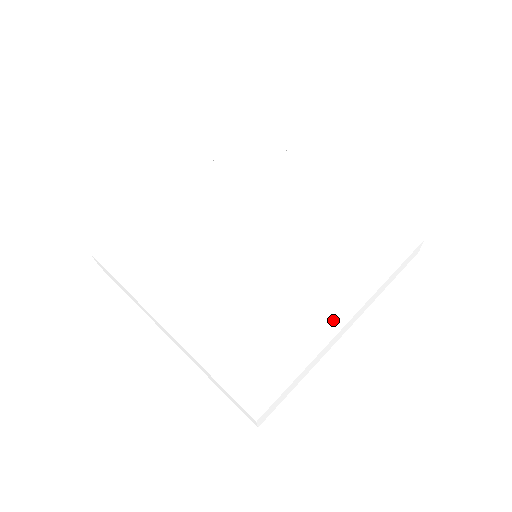
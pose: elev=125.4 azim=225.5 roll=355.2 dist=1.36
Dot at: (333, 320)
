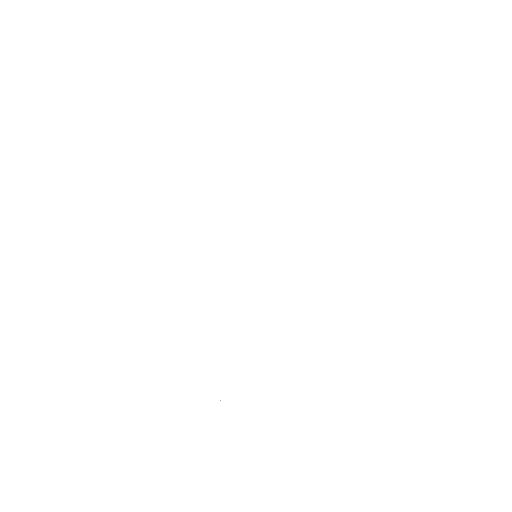
Dot at: (390, 244)
